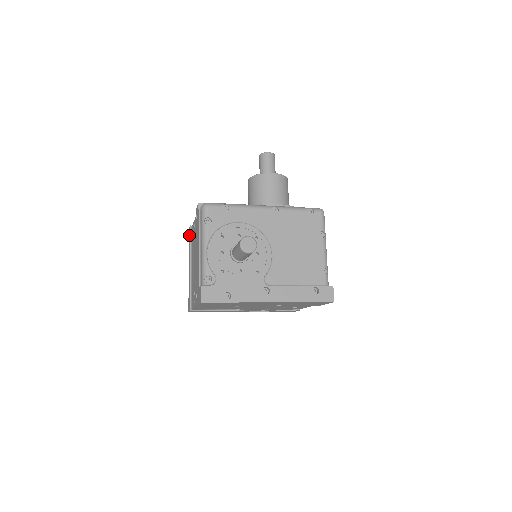
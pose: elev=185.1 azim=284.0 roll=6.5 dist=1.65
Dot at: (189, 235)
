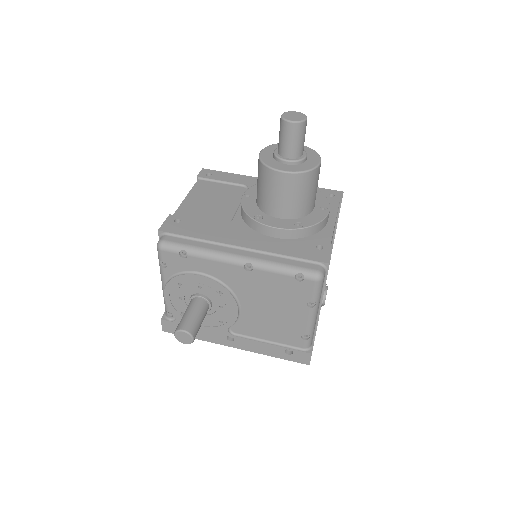
Dot at: occluded
